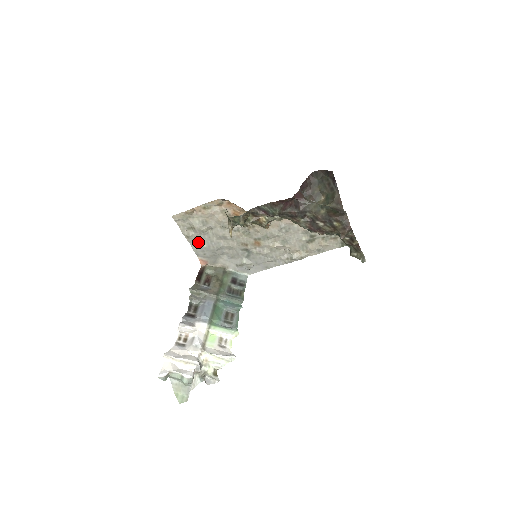
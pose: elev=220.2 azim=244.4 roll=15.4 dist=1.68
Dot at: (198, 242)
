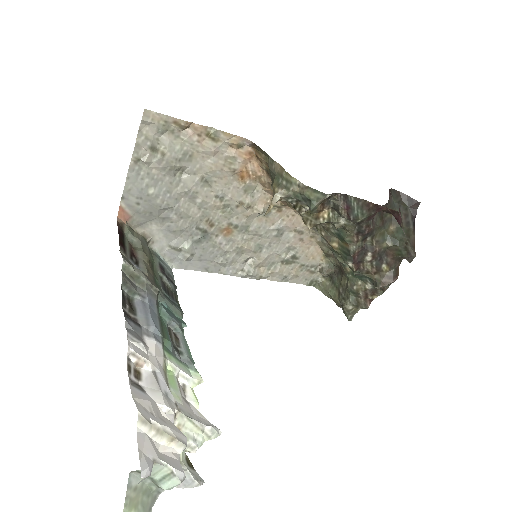
Dot at: (146, 179)
